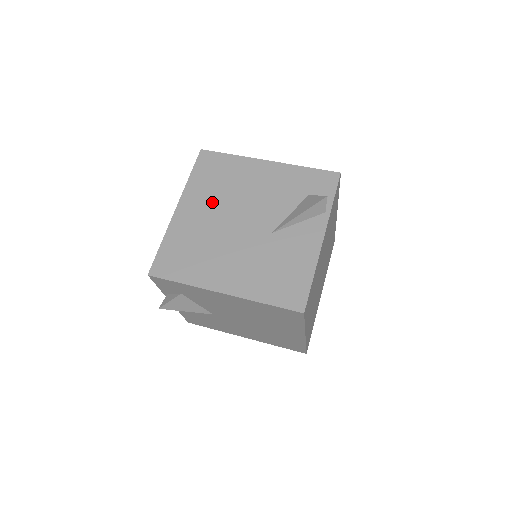
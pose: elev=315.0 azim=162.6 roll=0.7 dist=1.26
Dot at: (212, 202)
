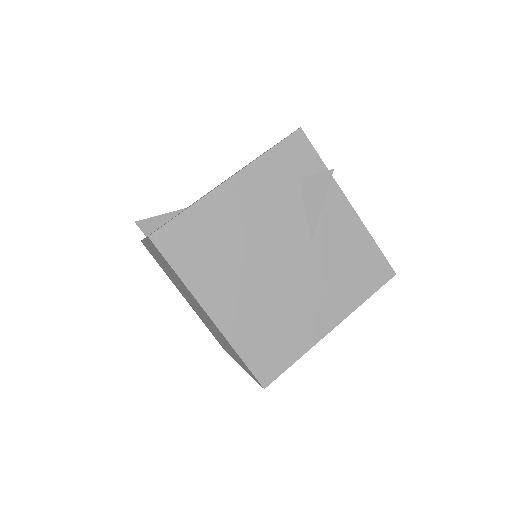
Dot at: (232, 274)
